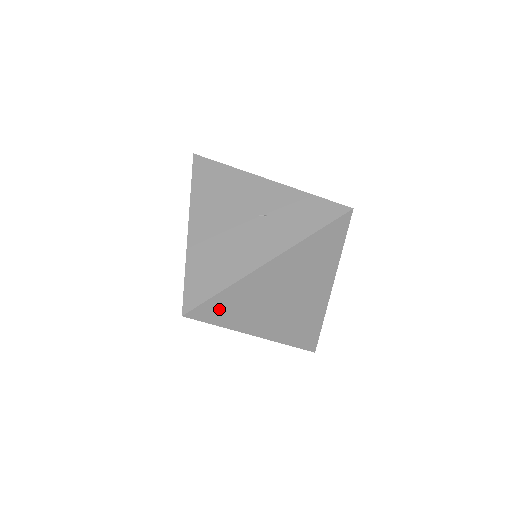
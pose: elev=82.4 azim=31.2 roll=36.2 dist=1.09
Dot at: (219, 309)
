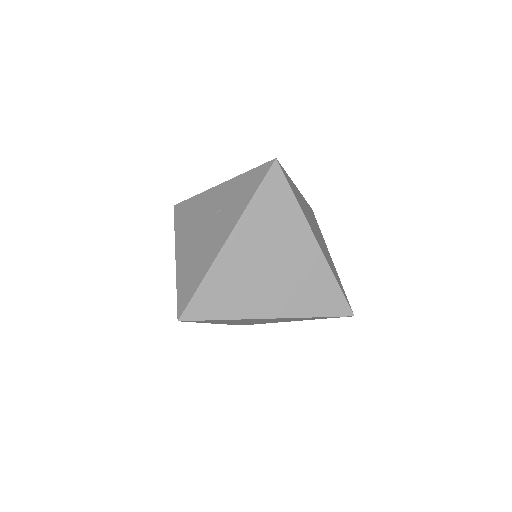
Dot at: (209, 303)
